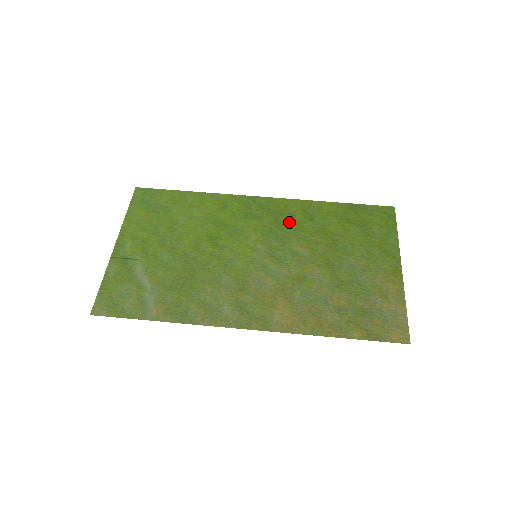
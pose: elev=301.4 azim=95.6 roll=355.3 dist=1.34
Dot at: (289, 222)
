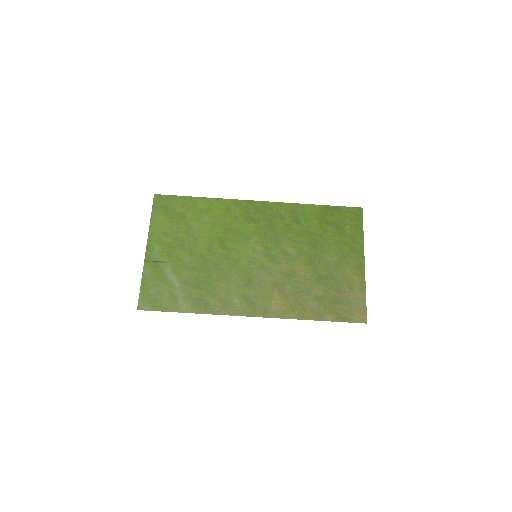
Dot at: (280, 224)
